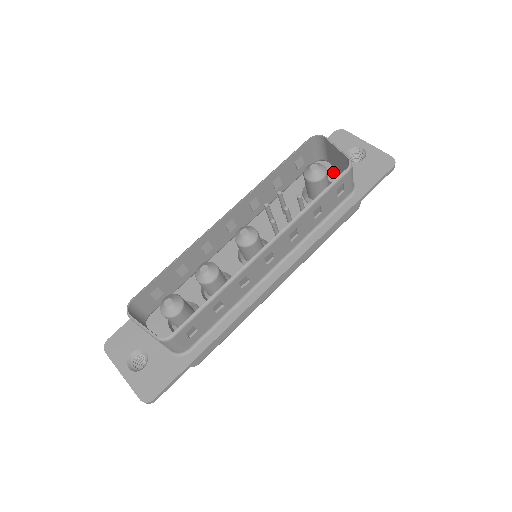
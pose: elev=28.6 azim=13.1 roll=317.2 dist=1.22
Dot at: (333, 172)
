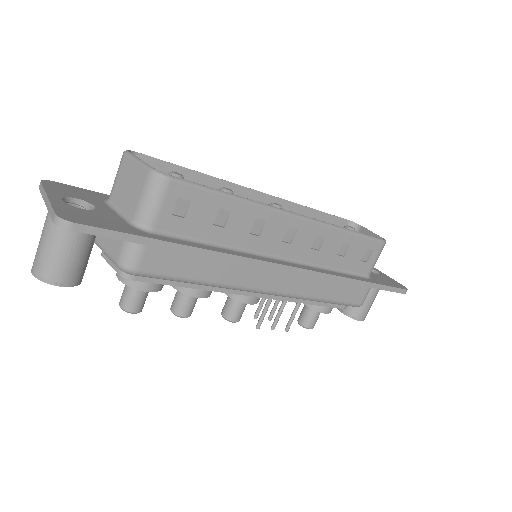
Dot at: occluded
